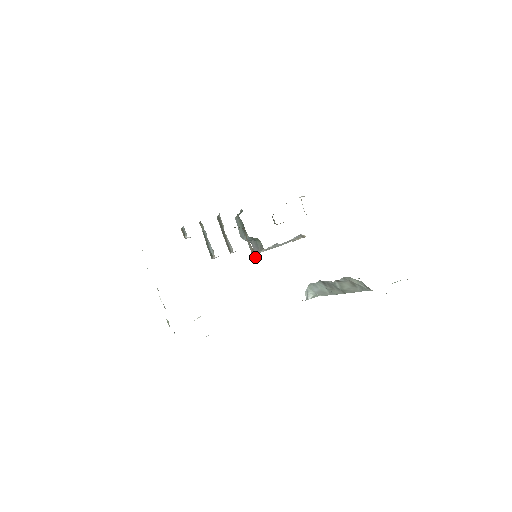
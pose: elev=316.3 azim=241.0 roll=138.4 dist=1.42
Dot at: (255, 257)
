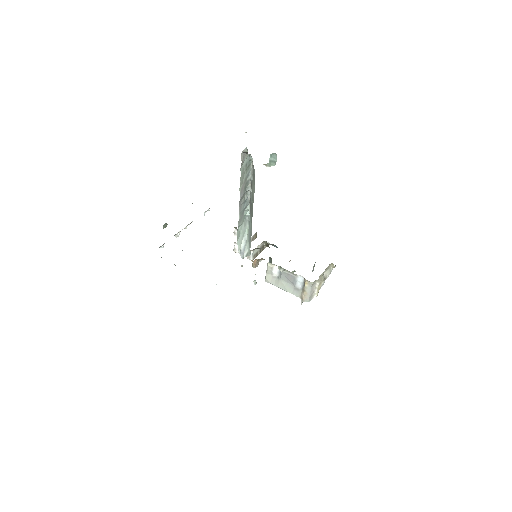
Dot at: (256, 260)
